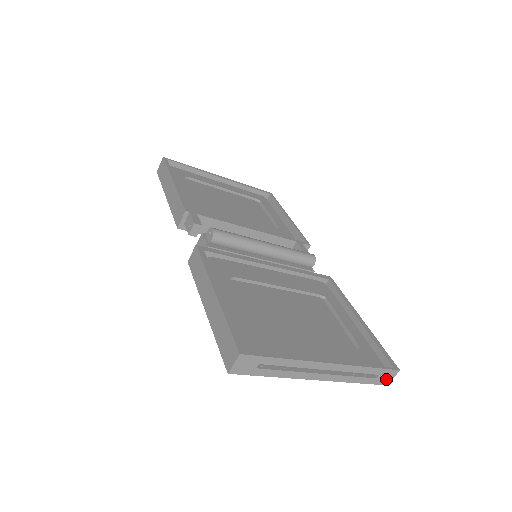
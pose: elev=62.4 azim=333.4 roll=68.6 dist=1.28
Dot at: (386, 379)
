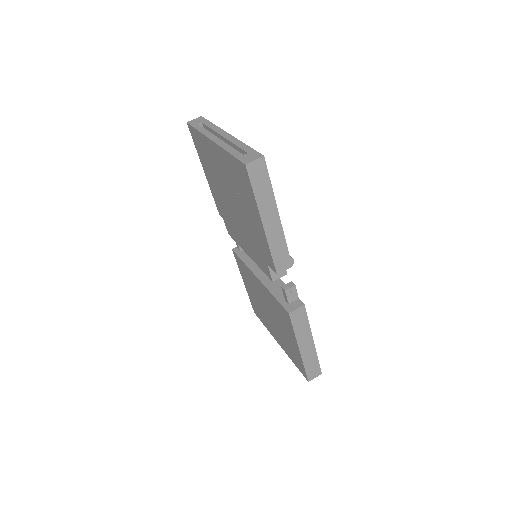
Dot at: (249, 159)
